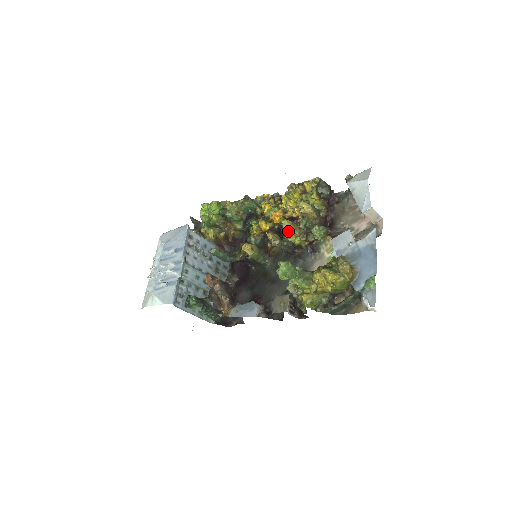
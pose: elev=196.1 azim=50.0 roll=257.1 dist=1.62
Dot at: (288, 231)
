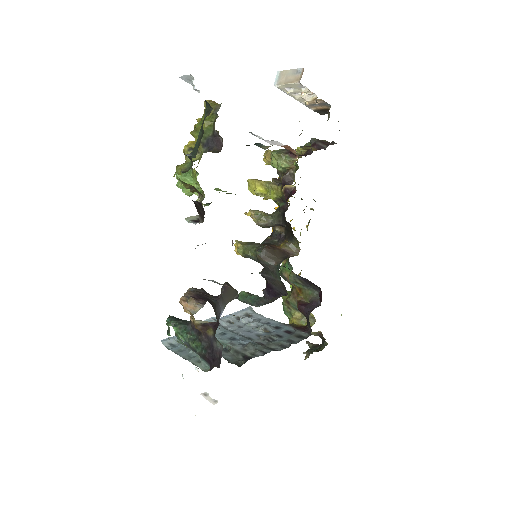
Dot at: (254, 189)
